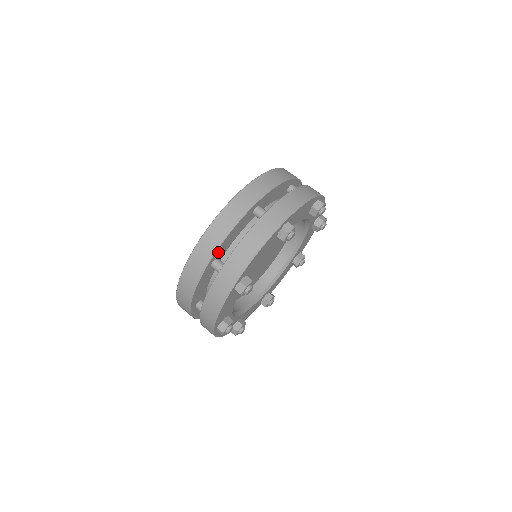
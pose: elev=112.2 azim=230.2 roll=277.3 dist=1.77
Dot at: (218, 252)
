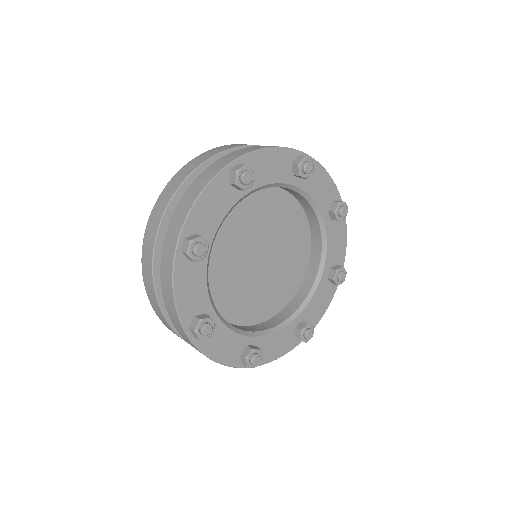
Dot at: (169, 221)
